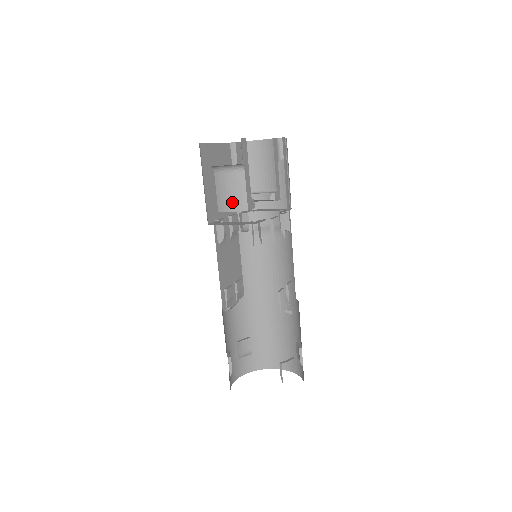
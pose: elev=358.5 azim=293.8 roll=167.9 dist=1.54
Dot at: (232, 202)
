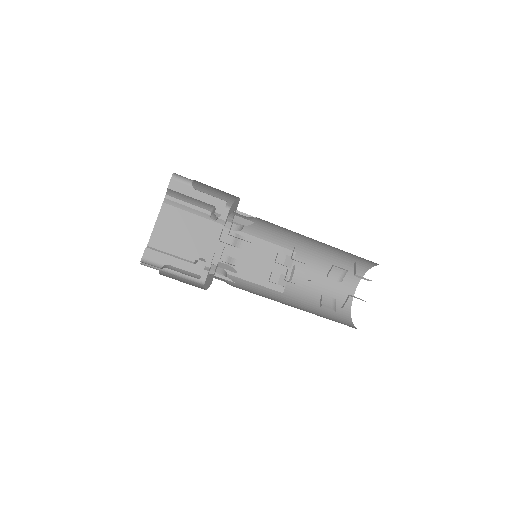
Dot at: (191, 276)
